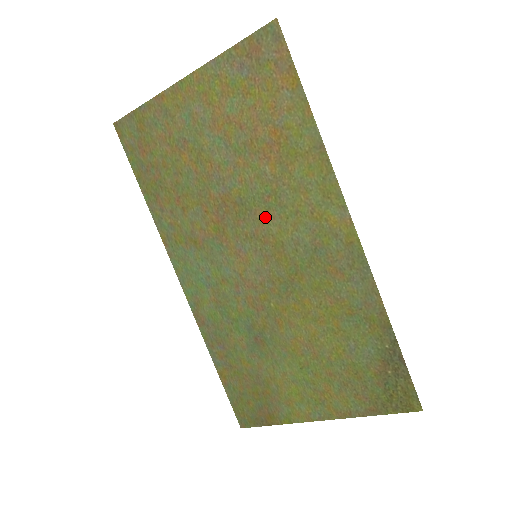
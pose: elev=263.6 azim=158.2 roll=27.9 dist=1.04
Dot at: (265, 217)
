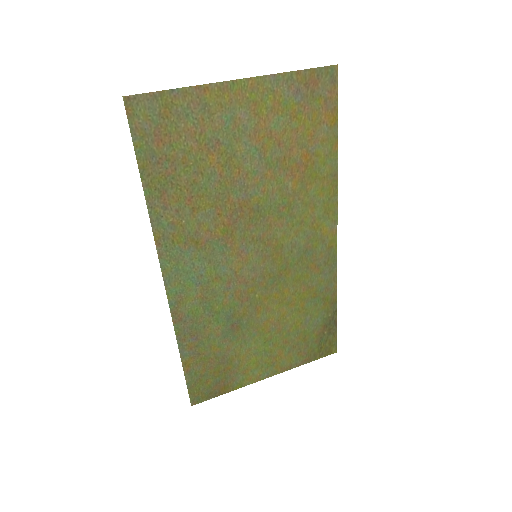
Dot at: (275, 224)
